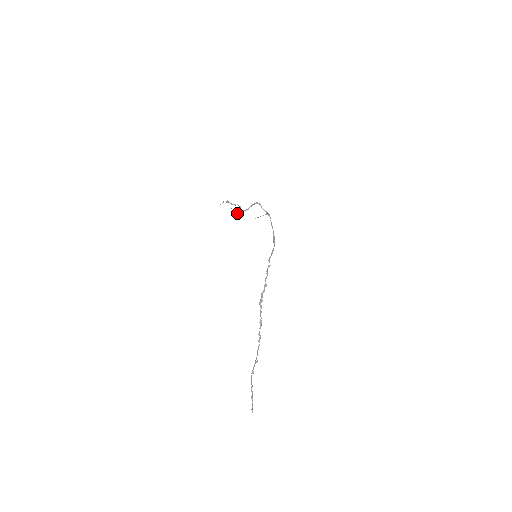
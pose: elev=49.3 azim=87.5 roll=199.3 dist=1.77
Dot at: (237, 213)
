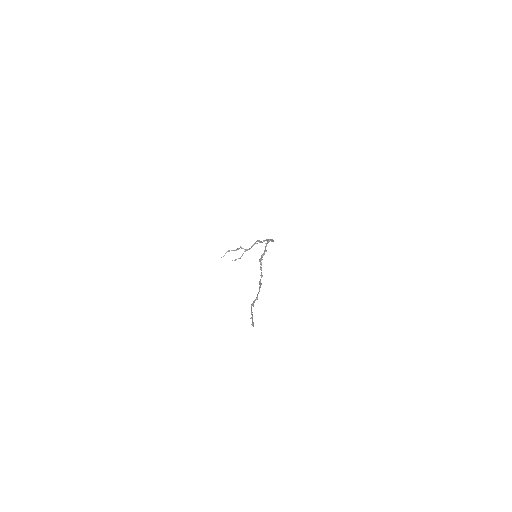
Dot at: occluded
